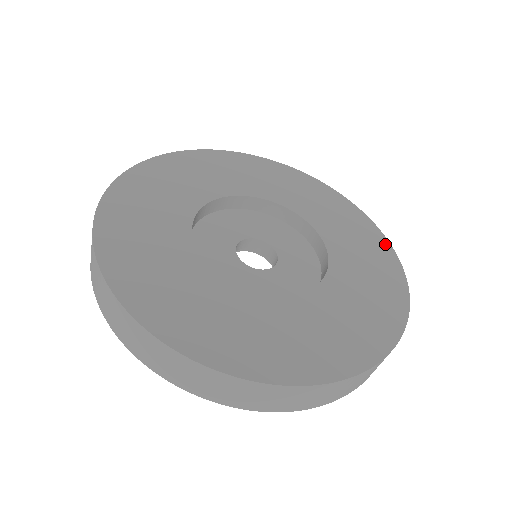
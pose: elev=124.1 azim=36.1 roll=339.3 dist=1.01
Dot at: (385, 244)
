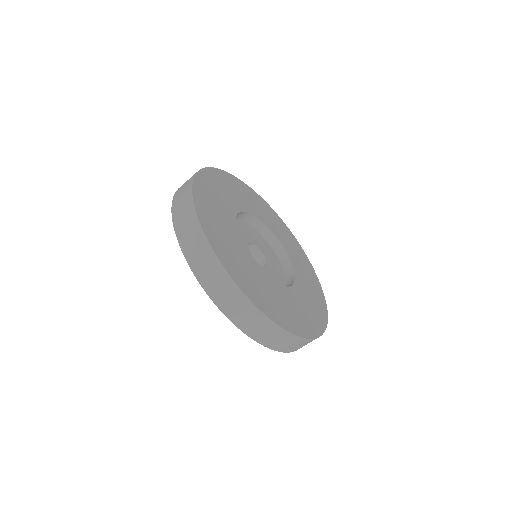
Dot at: (307, 260)
